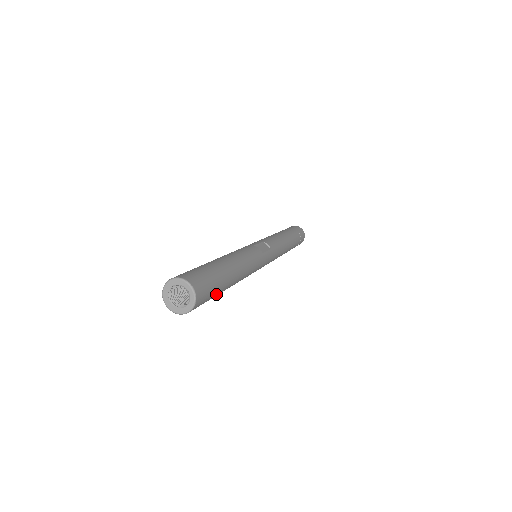
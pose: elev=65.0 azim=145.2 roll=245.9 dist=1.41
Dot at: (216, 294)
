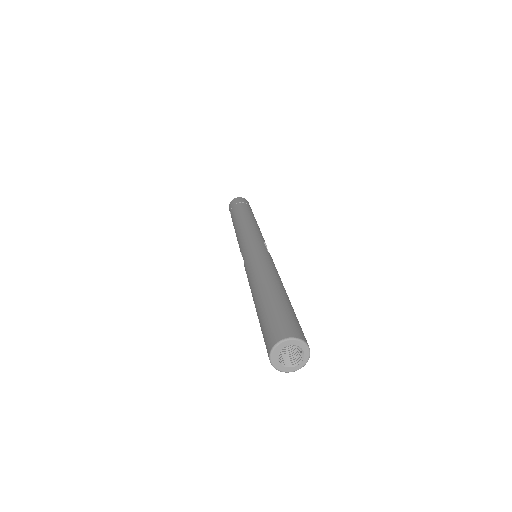
Dot at: occluded
